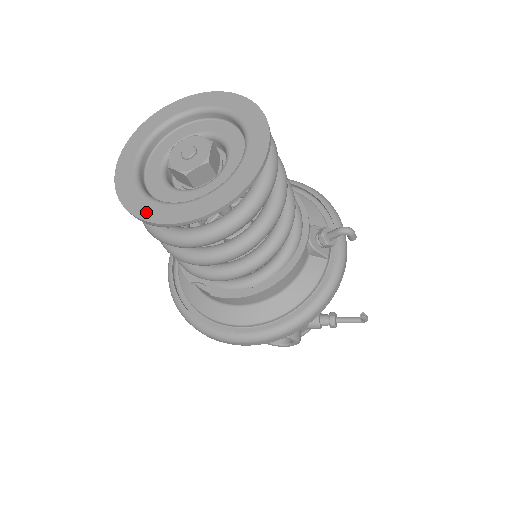
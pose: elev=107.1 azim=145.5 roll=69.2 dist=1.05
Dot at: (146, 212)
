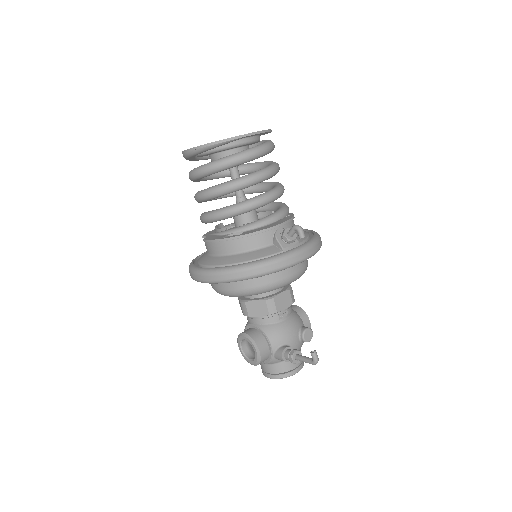
Dot at: occluded
